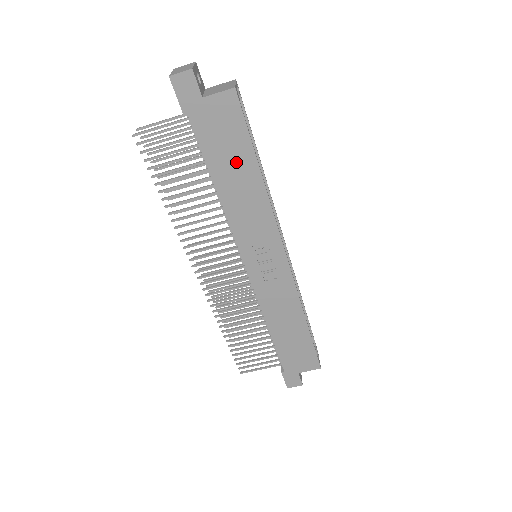
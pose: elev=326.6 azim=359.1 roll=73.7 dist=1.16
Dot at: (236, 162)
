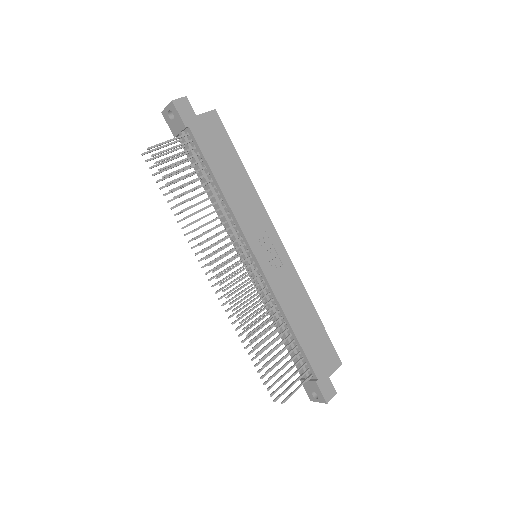
Dot at: (228, 163)
